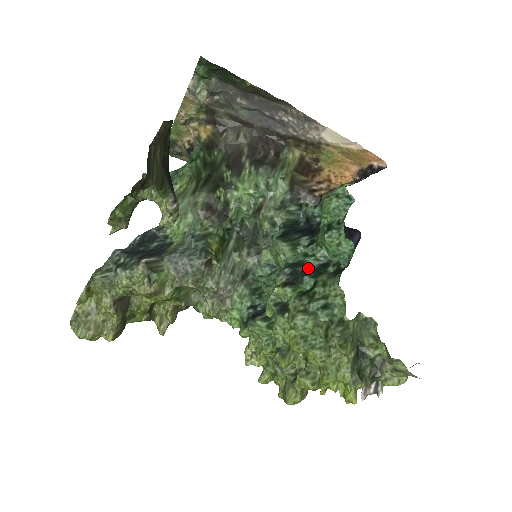
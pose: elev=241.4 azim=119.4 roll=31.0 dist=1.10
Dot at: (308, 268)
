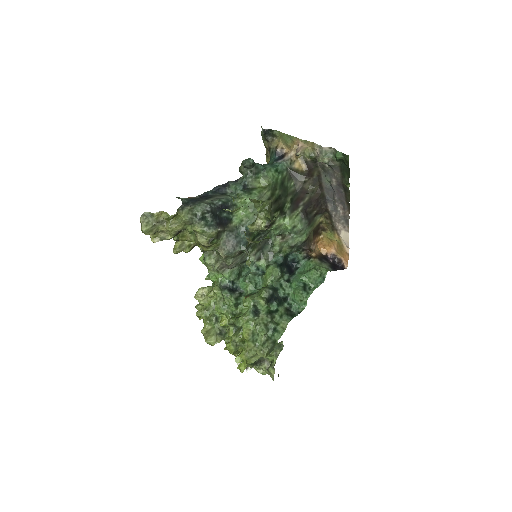
Dot at: (278, 296)
